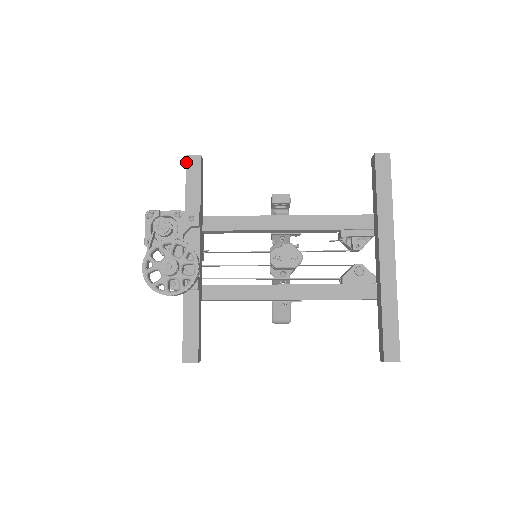
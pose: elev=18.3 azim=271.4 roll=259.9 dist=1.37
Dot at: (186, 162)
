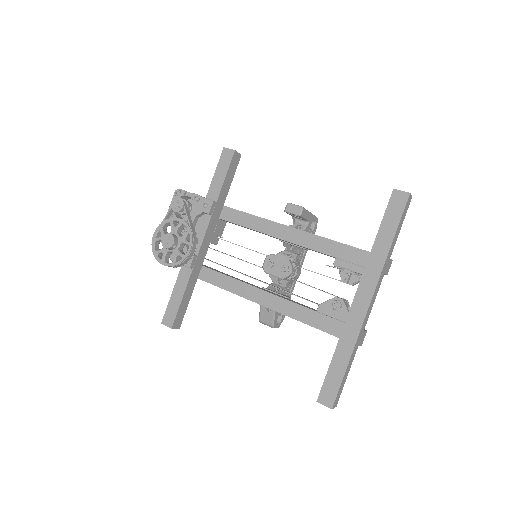
Dot at: (221, 153)
